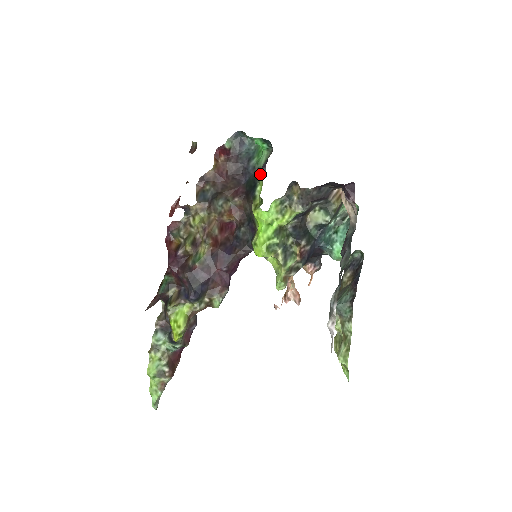
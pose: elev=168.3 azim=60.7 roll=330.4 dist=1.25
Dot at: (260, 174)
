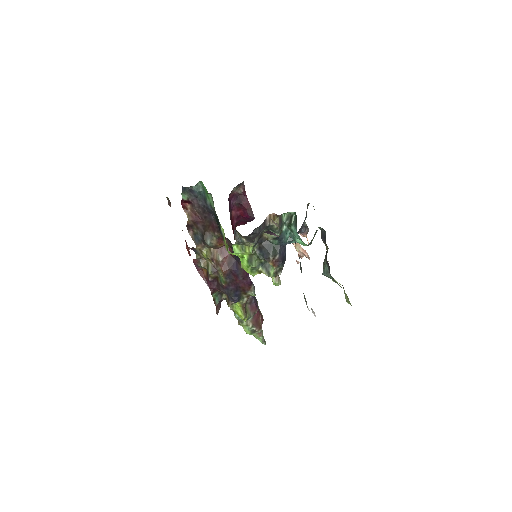
Dot at: occluded
